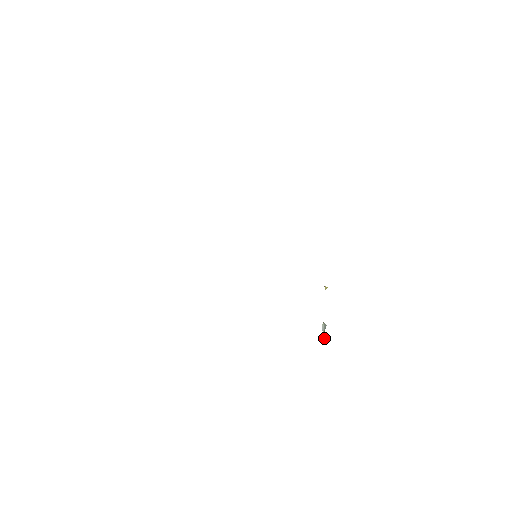
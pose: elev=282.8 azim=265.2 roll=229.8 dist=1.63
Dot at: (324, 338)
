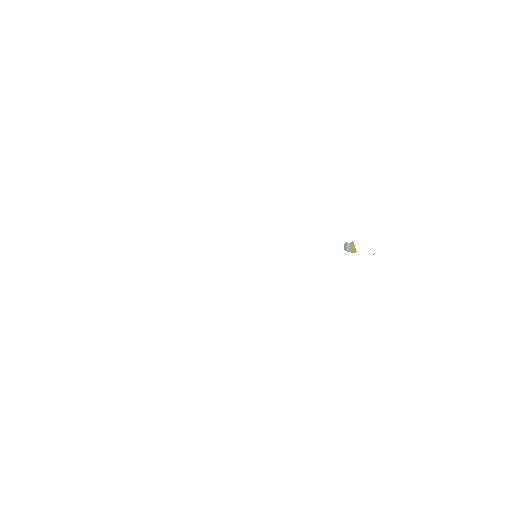
Dot at: occluded
